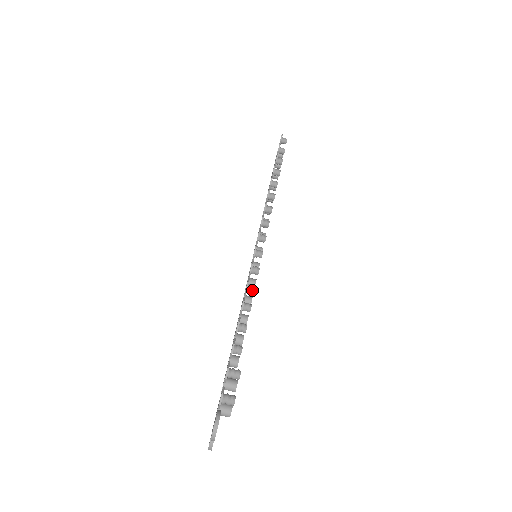
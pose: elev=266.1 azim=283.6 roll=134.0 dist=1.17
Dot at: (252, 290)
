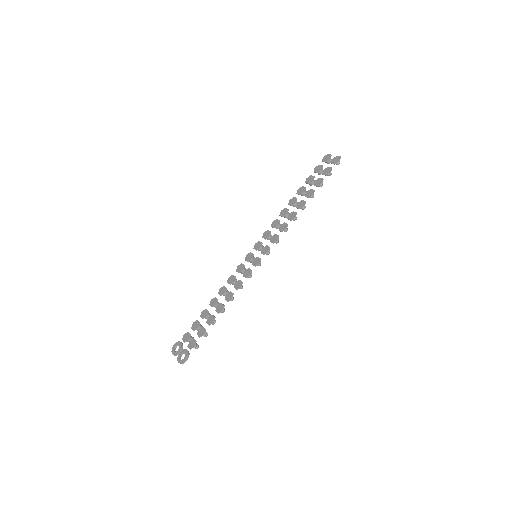
Dot at: occluded
